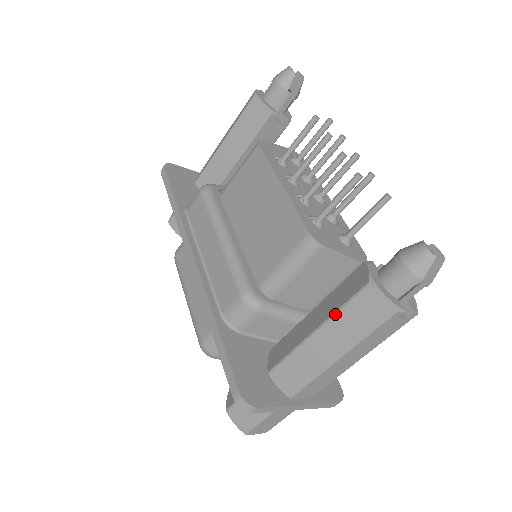
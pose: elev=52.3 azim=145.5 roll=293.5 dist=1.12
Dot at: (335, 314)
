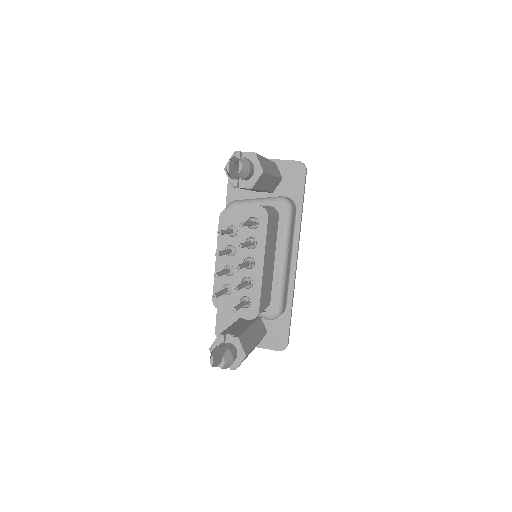
Dot at: occluded
